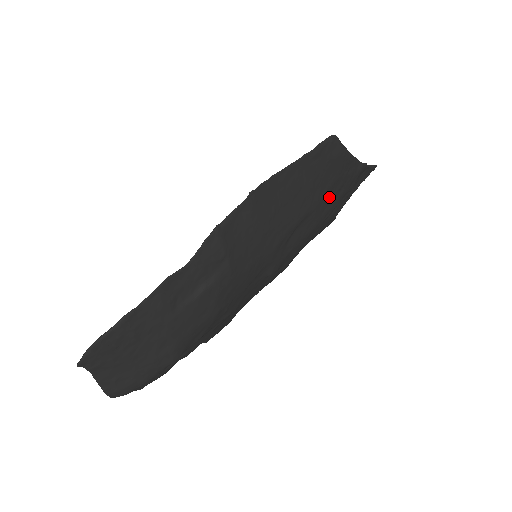
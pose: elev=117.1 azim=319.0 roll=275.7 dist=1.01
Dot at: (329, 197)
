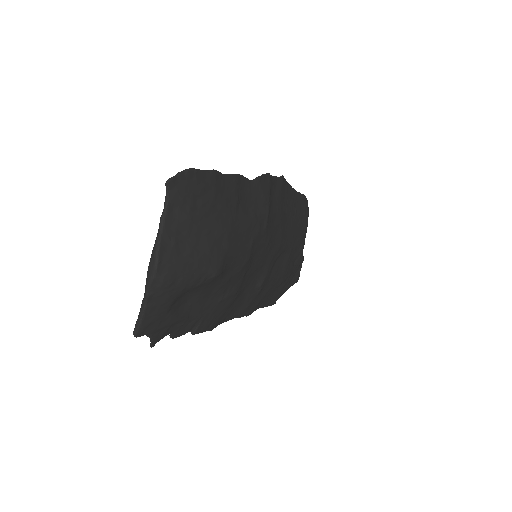
Dot at: (293, 255)
